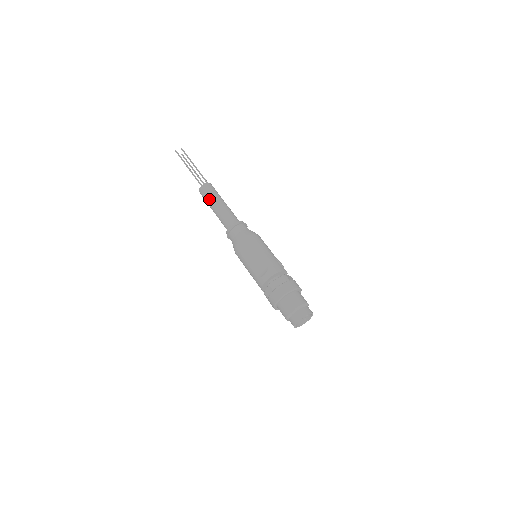
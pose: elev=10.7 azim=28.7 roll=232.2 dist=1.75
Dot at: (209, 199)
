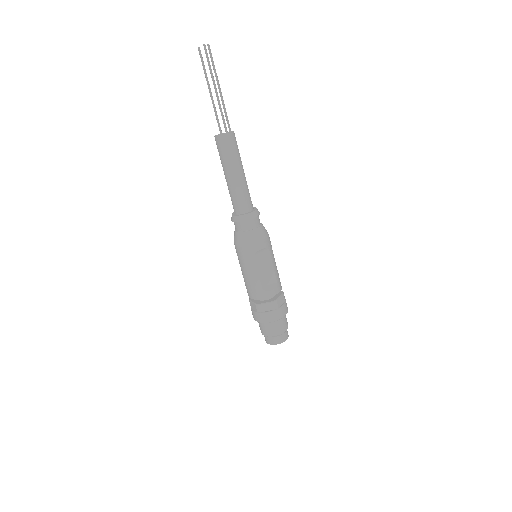
Dot at: (233, 159)
